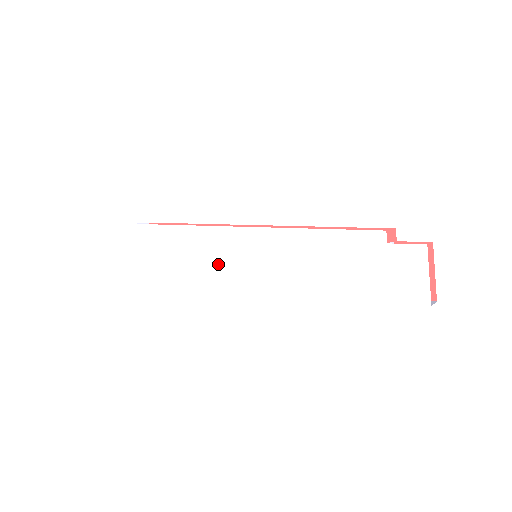
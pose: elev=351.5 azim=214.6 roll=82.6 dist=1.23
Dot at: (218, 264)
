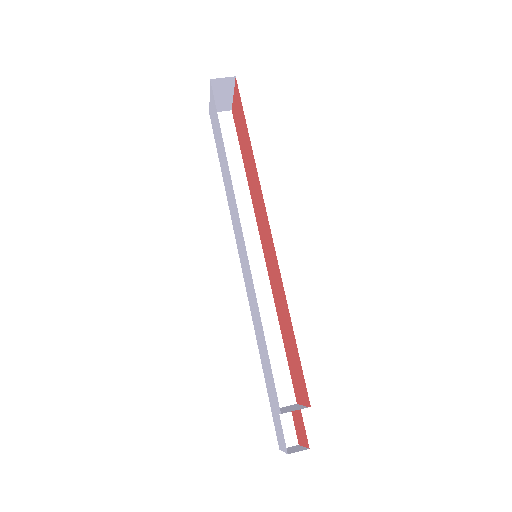
Dot at: (234, 221)
